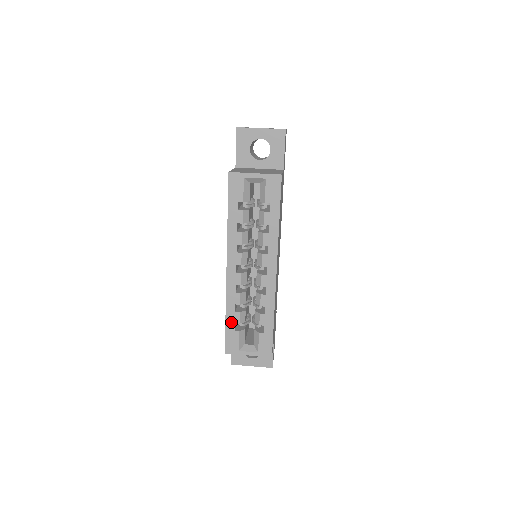
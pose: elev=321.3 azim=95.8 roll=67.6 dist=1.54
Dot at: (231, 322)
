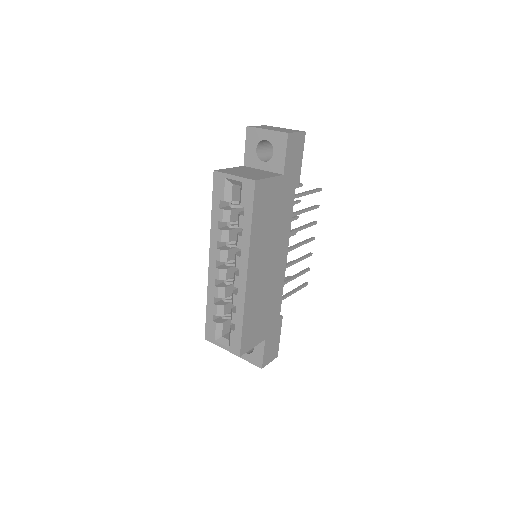
Dot at: (210, 312)
